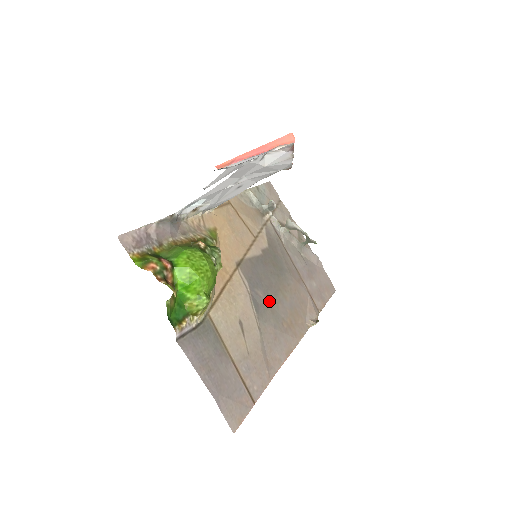
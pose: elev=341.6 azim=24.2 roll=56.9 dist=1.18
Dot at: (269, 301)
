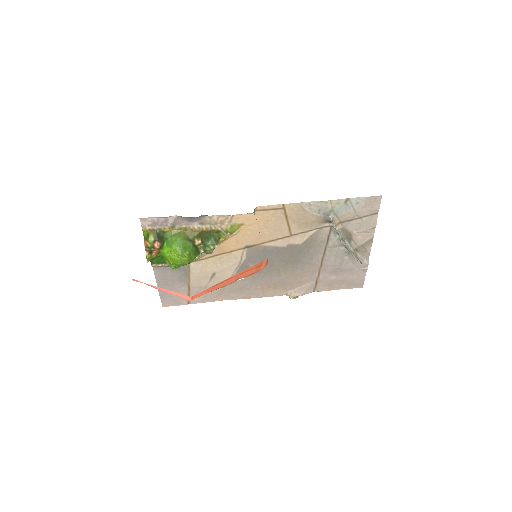
Dot at: (257, 272)
